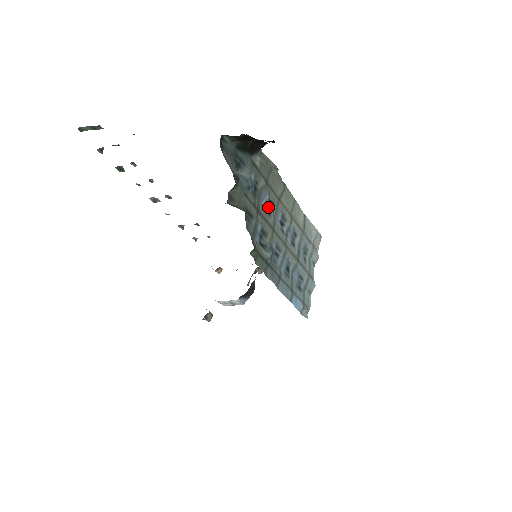
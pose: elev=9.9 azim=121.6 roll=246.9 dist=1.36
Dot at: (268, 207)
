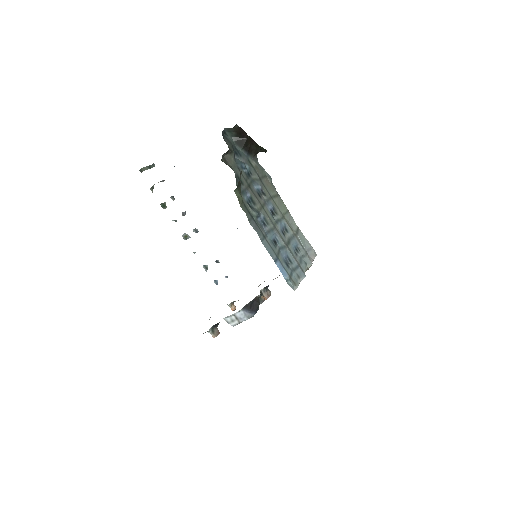
Dot at: (260, 194)
